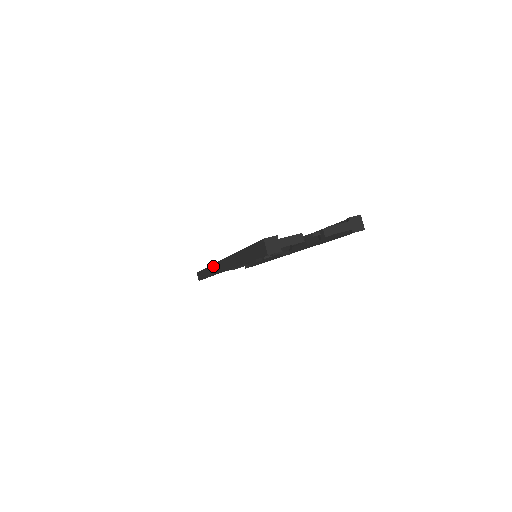
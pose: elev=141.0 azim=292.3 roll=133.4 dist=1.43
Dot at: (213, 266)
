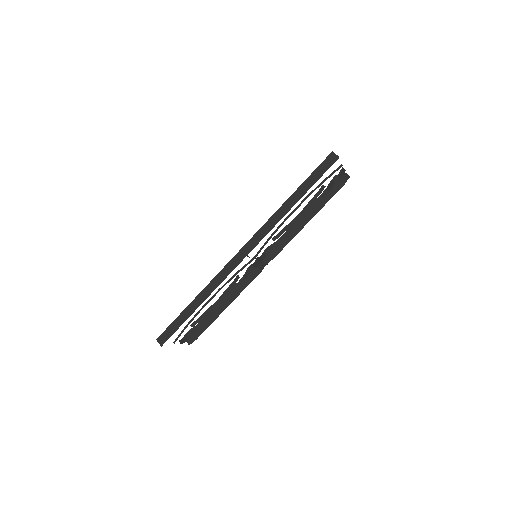
Dot at: (222, 271)
